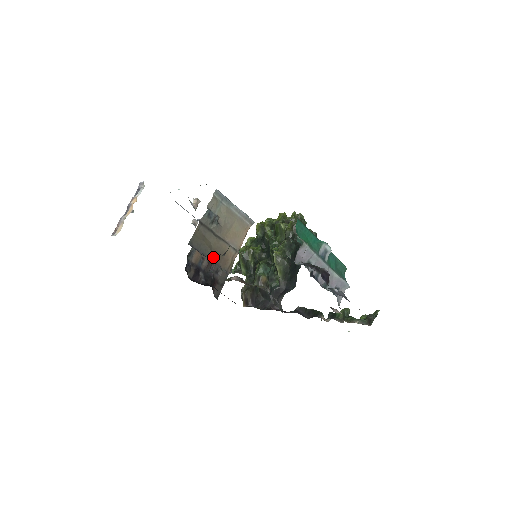
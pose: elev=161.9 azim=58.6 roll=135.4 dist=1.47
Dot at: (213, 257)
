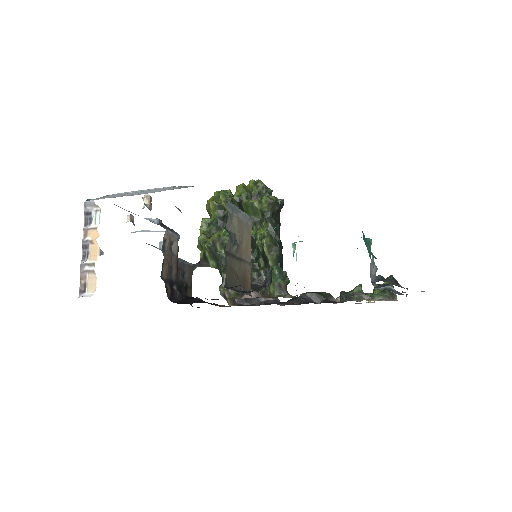
Dot at: (241, 286)
